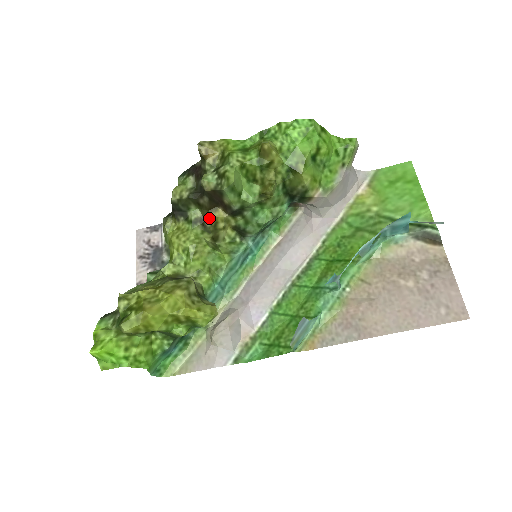
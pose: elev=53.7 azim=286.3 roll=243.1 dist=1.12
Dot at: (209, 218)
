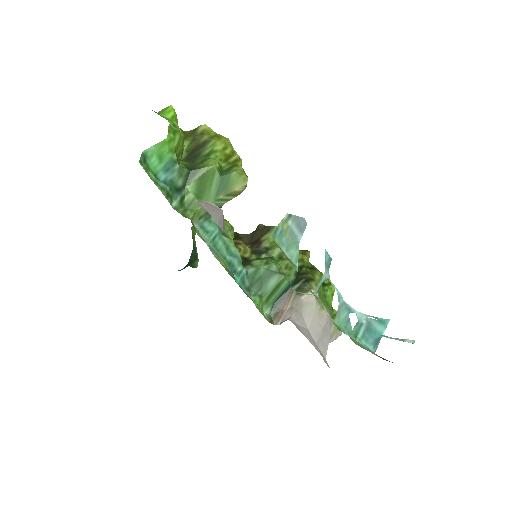
Dot at: (237, 240)
